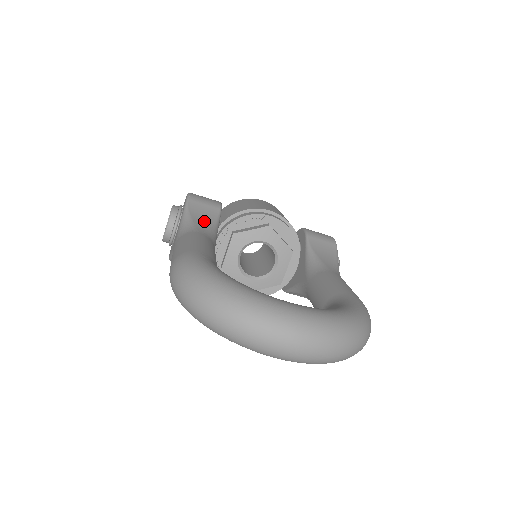
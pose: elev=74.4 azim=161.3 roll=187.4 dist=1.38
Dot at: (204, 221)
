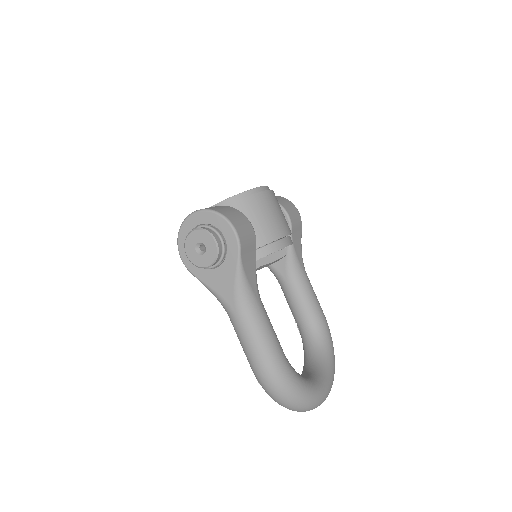
Dot at: (253, 274)
